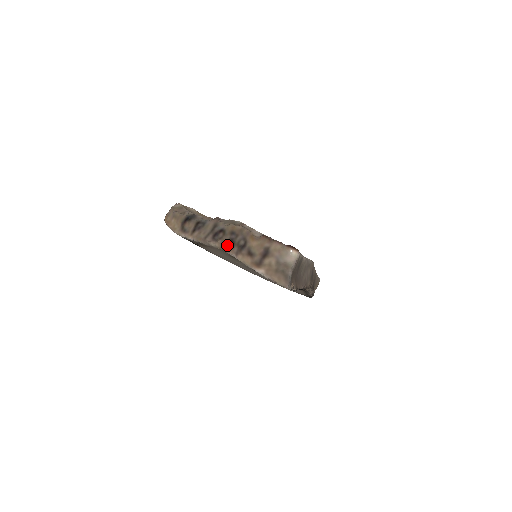
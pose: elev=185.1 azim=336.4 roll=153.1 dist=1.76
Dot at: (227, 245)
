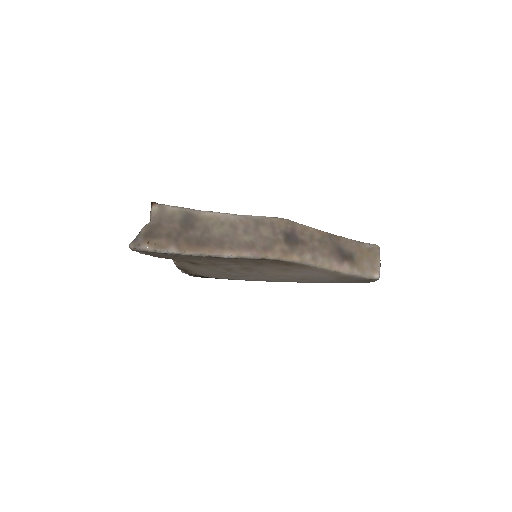
Dot at: occluded
